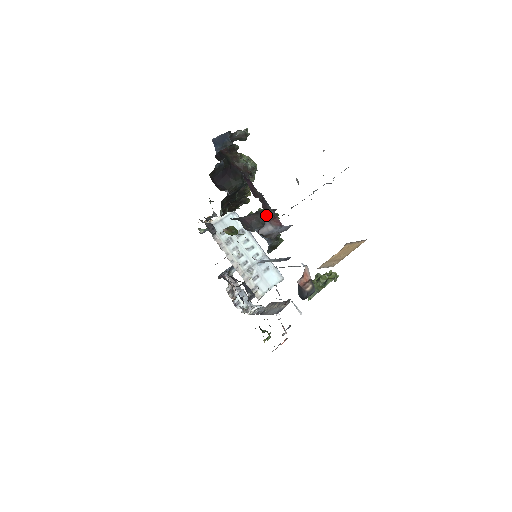
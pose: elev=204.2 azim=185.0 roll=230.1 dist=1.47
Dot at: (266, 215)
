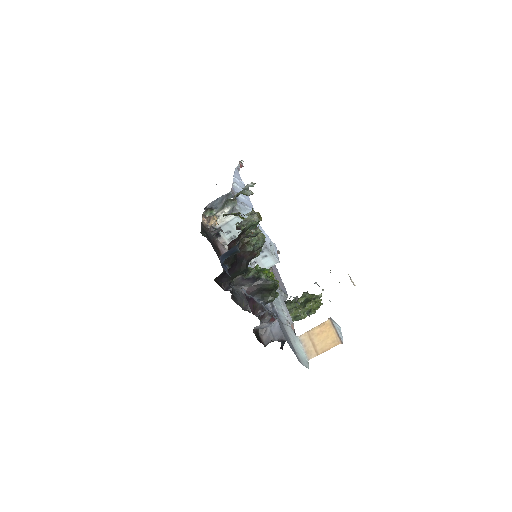
Dot at: (266, 286)
